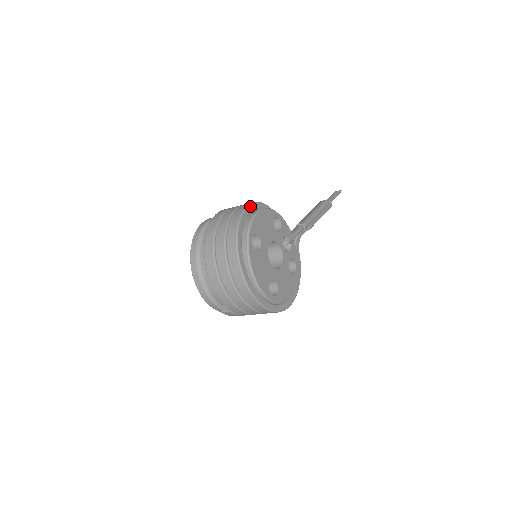
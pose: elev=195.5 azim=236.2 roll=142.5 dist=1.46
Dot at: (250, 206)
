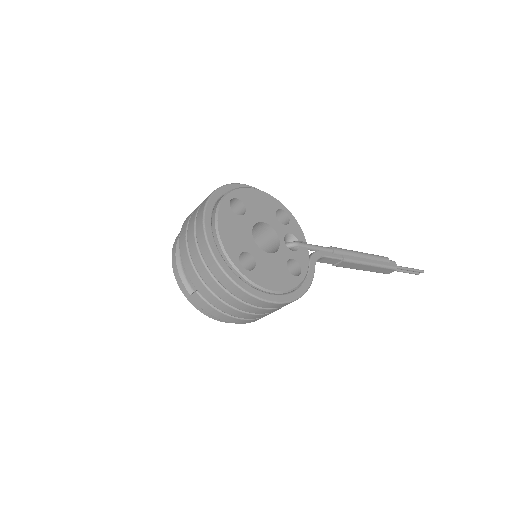
Dot at: occluded
